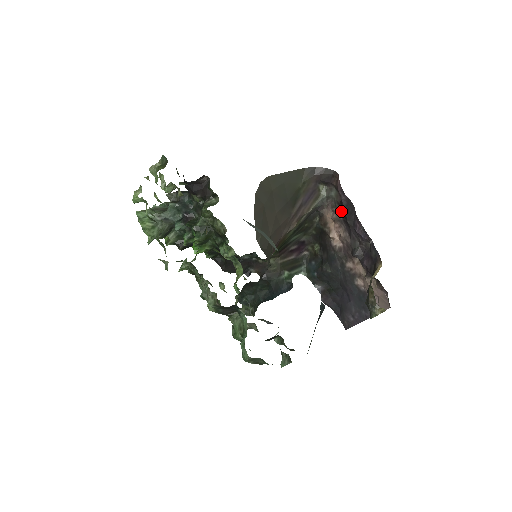
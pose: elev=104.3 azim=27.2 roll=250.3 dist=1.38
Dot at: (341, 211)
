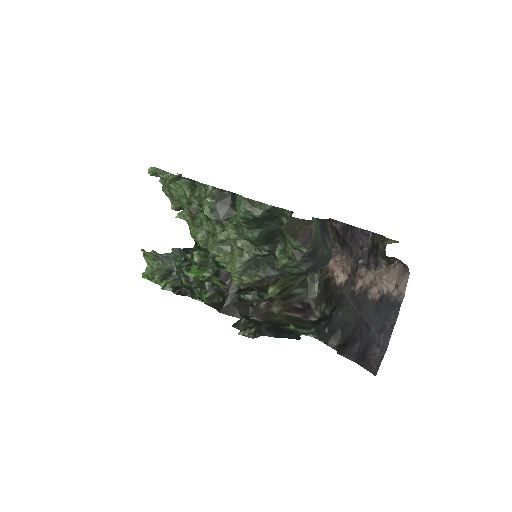
Dot at: (339, 245)
